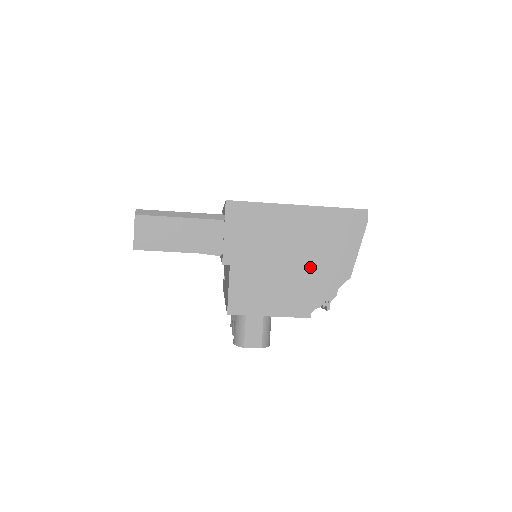
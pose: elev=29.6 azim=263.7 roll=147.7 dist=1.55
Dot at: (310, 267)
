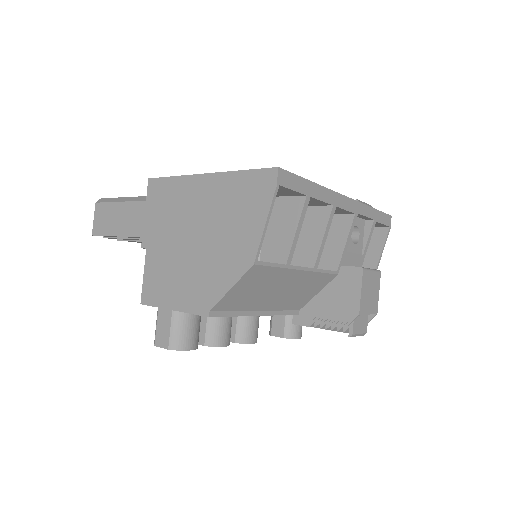
Dot at: (212, 250)
